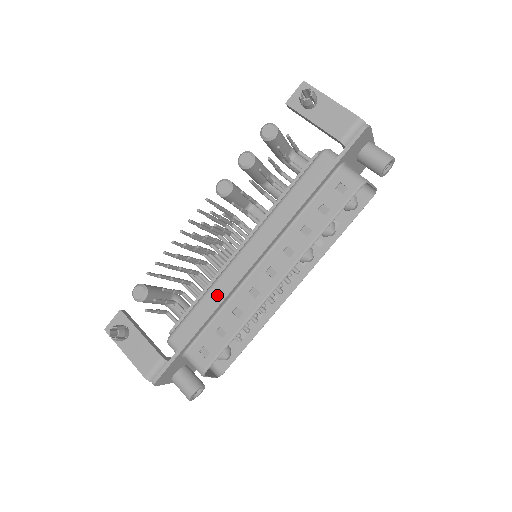
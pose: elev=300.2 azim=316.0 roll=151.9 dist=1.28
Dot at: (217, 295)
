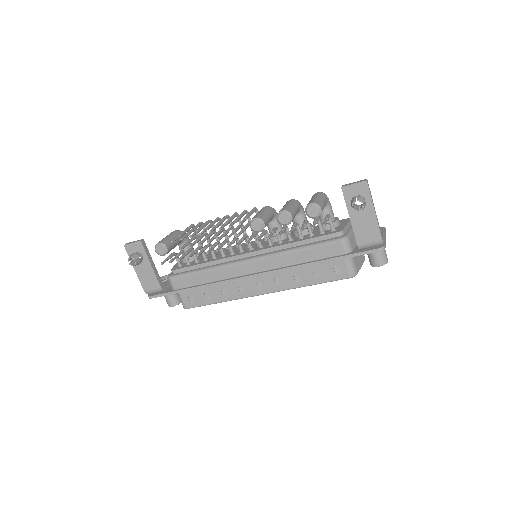
Dot at: (216, 276)
